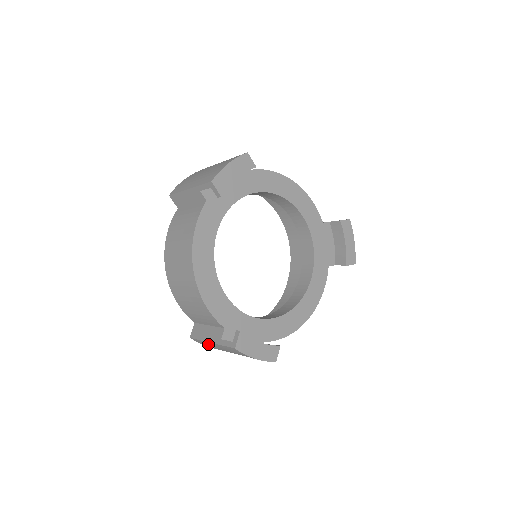
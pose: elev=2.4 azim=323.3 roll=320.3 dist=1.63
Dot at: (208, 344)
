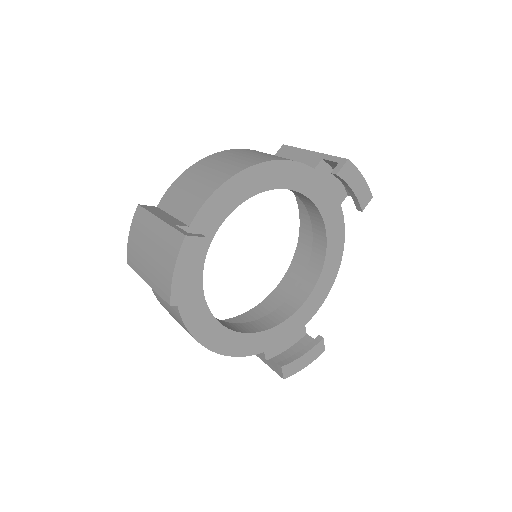
Dot at: occluded
